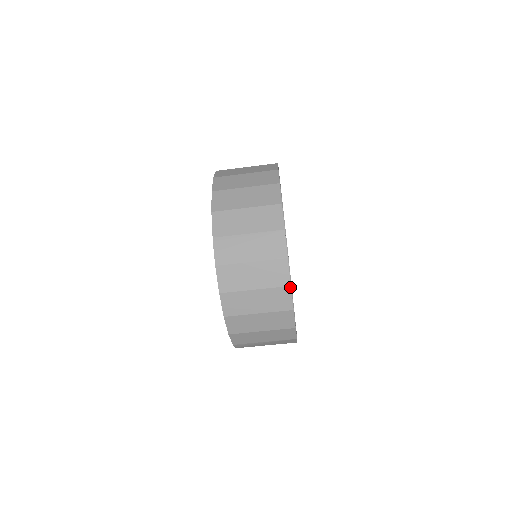
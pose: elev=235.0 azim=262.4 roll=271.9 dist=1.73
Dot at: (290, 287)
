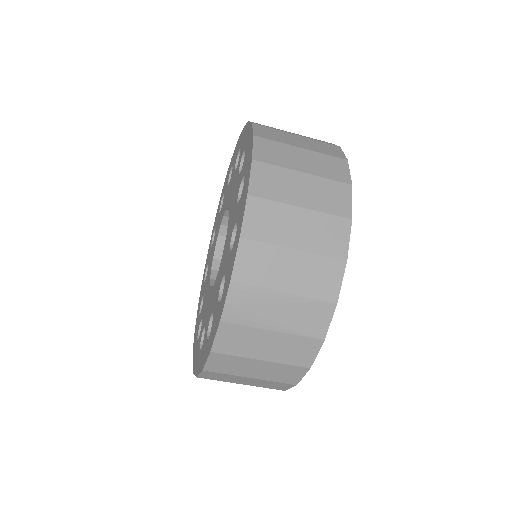
Dot at: (308, 369)
